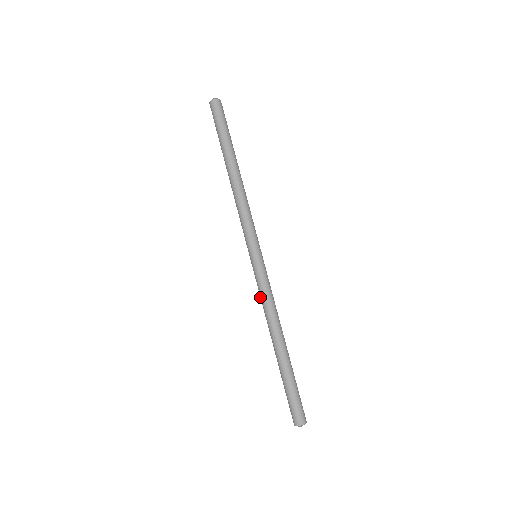
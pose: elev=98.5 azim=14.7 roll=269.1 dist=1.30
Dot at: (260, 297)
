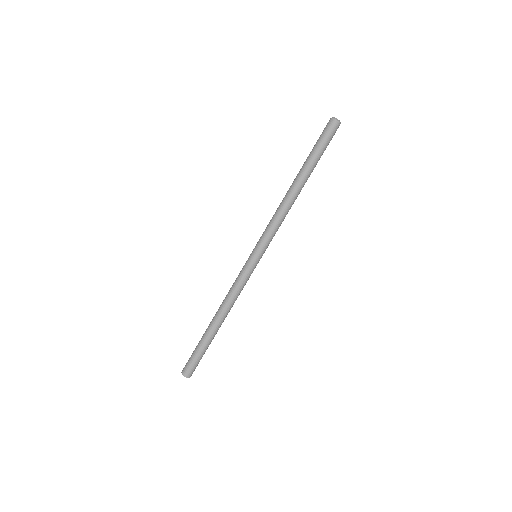
Dot at: (234, 283)
